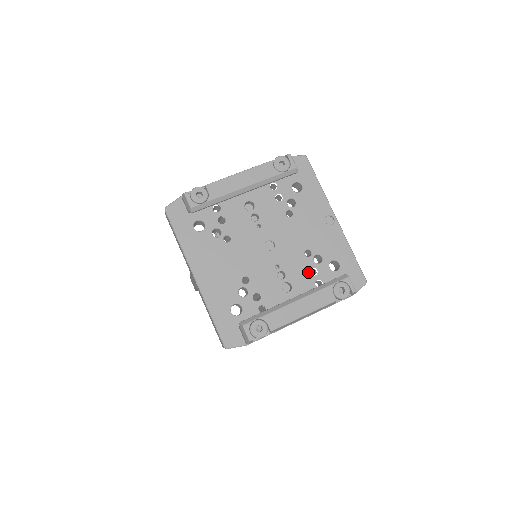
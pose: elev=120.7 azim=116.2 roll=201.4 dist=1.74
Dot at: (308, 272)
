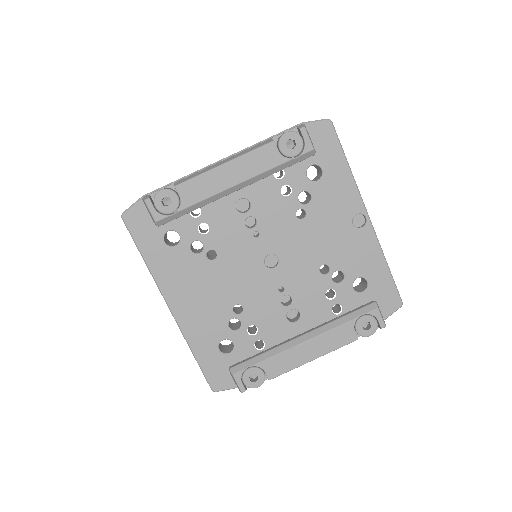
Dot at: (323, 295)
